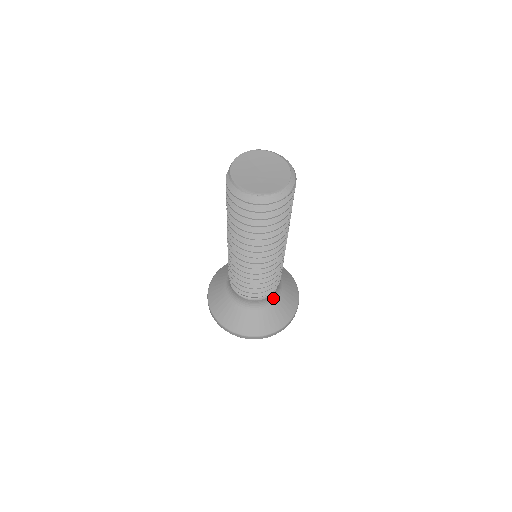
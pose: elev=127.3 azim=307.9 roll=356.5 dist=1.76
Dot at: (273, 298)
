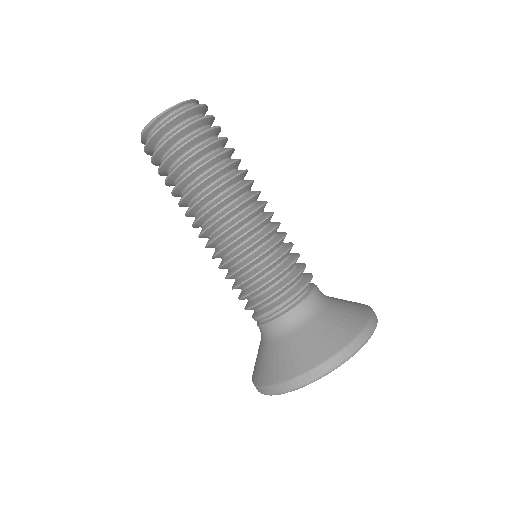
Dot at: occluded
